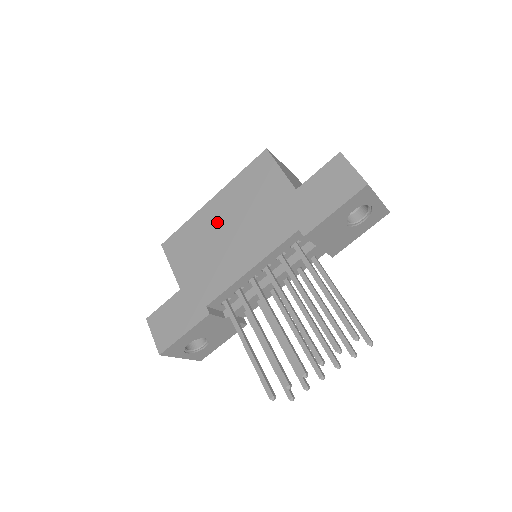
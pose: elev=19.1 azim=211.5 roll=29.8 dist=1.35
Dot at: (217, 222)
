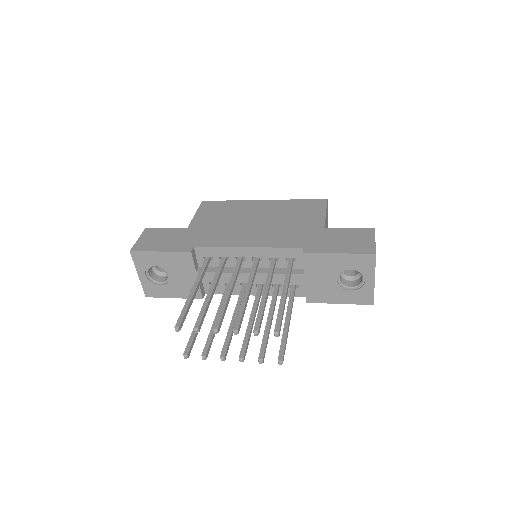
Dot at: (253, 212)
